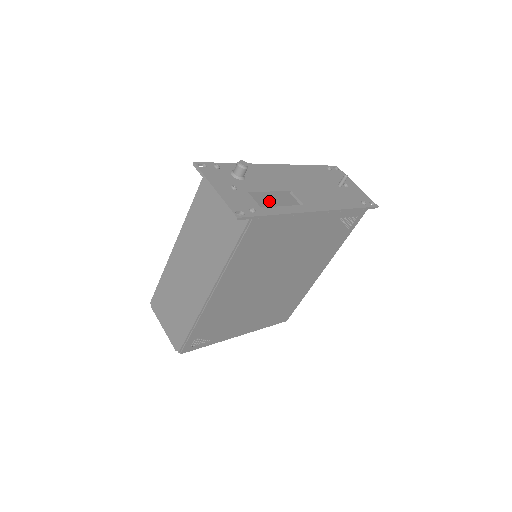
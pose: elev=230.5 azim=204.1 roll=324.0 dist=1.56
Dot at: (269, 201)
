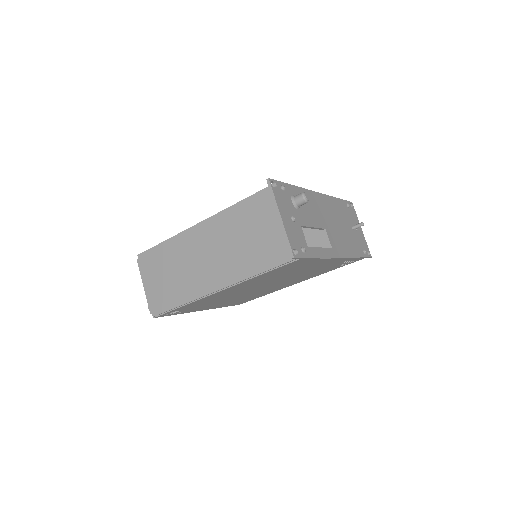
Dot at: occluded
